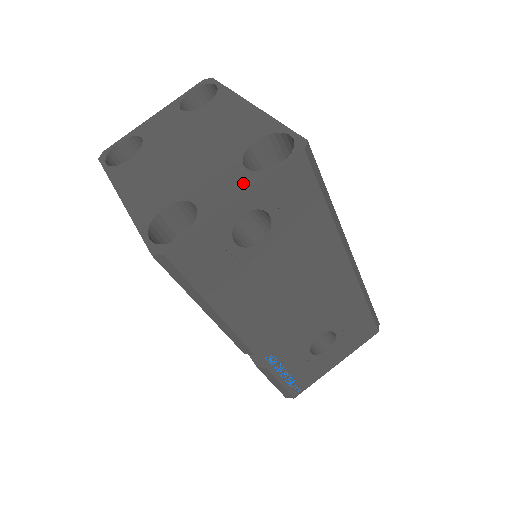
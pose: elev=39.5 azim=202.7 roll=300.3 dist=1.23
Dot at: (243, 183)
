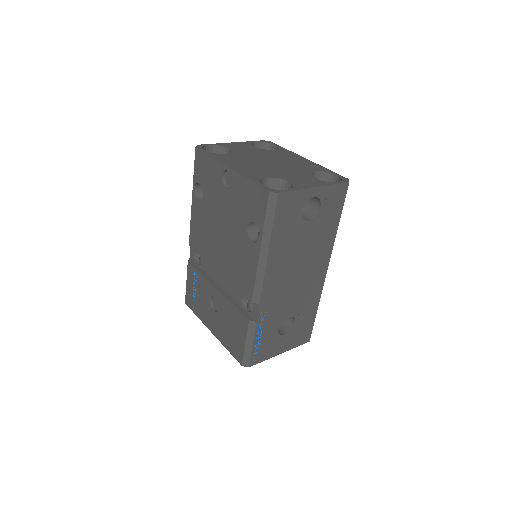
Dot at: (317, 182)
